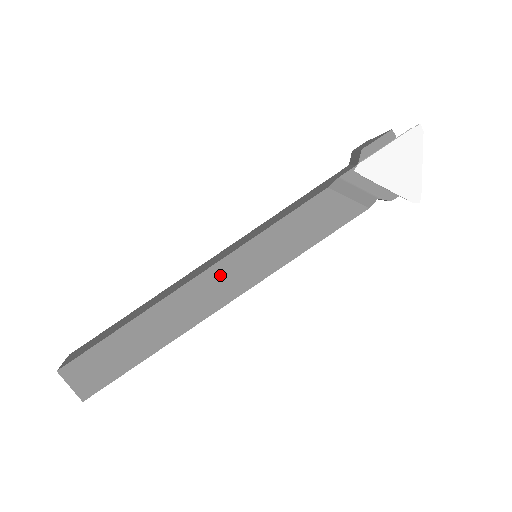
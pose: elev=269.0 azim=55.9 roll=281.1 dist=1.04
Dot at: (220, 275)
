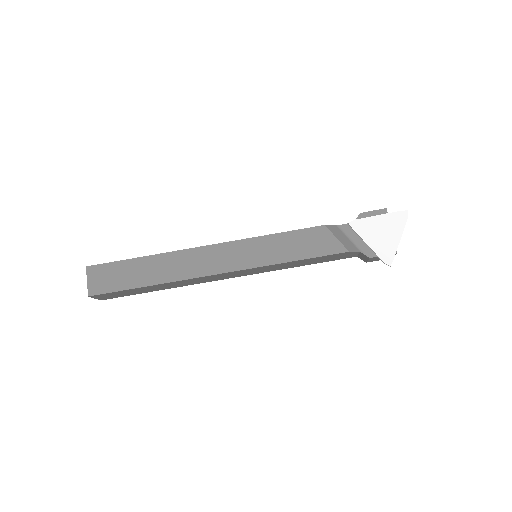
Dot at: (224, 251)
